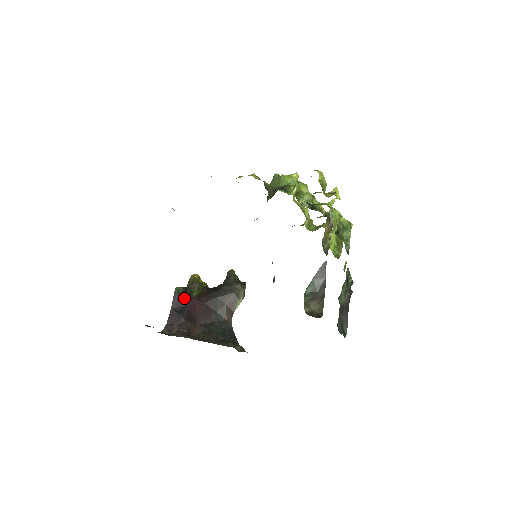
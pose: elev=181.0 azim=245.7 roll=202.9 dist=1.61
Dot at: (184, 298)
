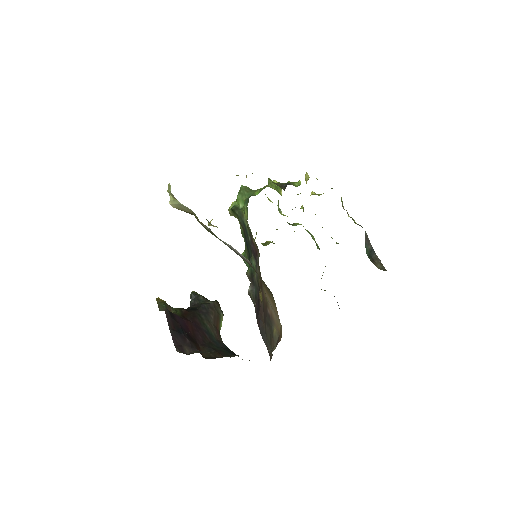
Dot at: (174, 317)
